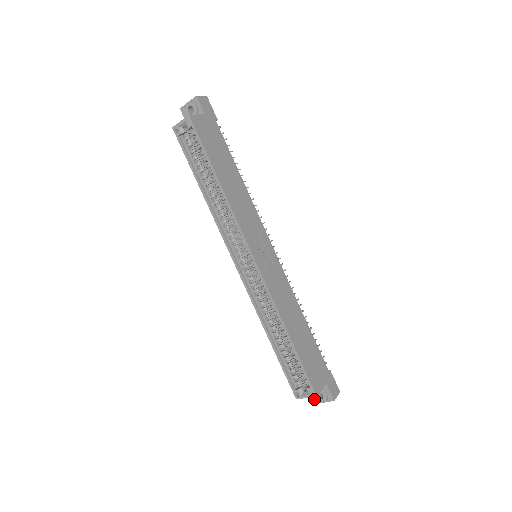
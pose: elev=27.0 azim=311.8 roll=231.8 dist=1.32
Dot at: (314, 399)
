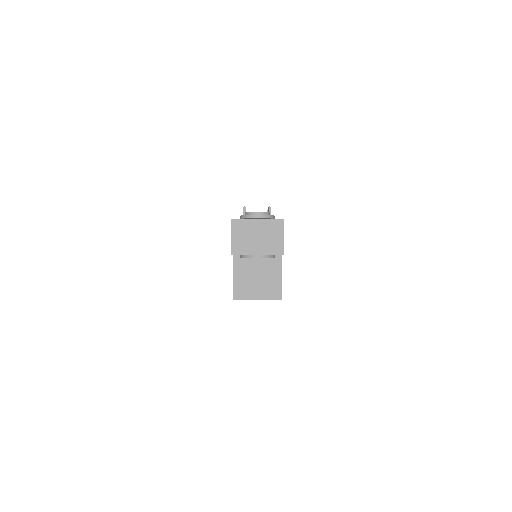
Dot at: occluded
